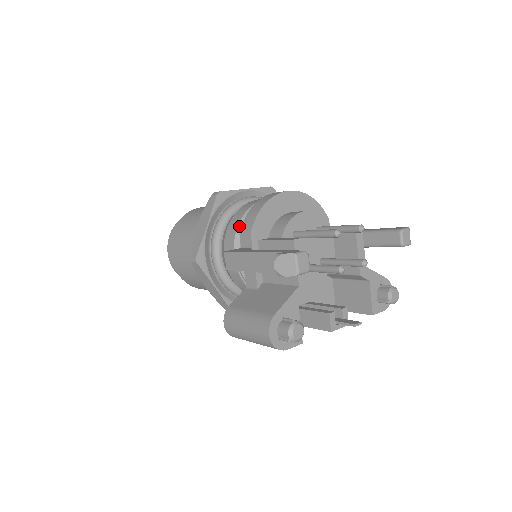
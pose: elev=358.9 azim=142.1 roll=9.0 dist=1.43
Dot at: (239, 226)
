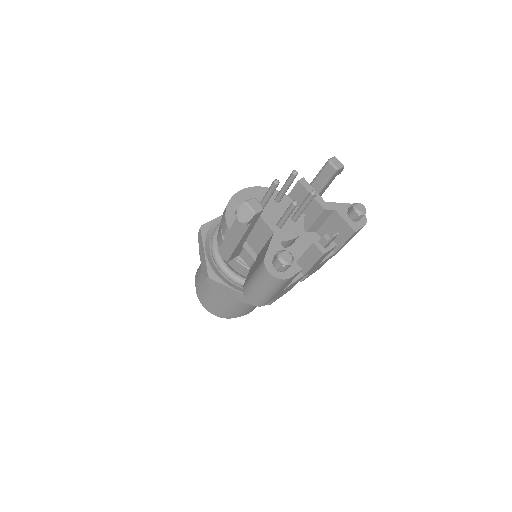
Dot at: (222, 234)
